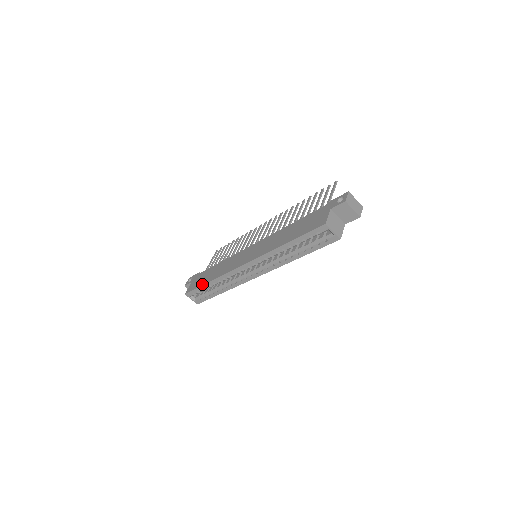
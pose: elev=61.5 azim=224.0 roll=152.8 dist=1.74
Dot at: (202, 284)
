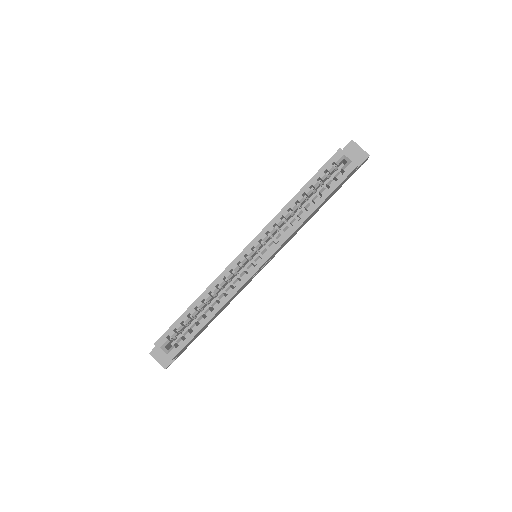
Dot at: occluded
